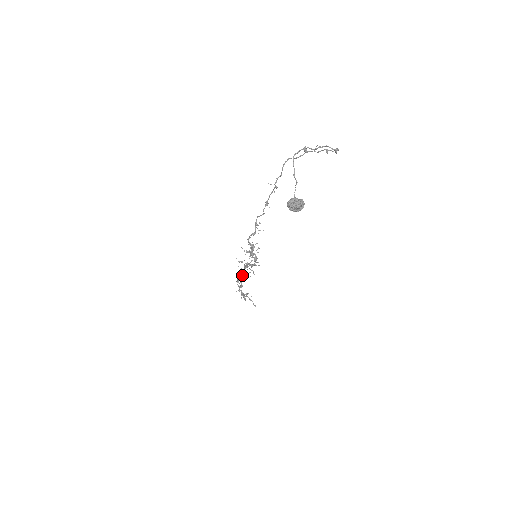
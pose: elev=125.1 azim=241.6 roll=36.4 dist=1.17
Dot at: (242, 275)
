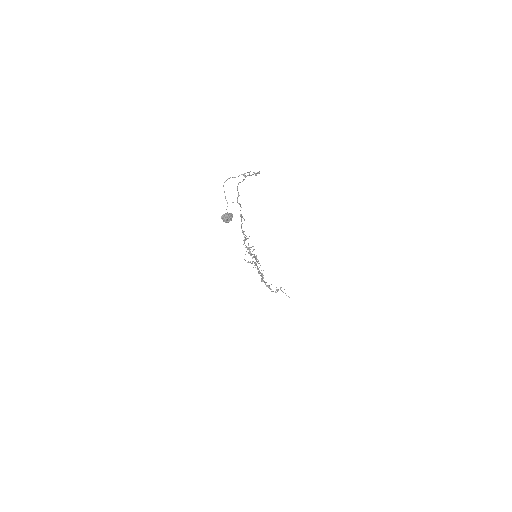
Dot at: occluded
